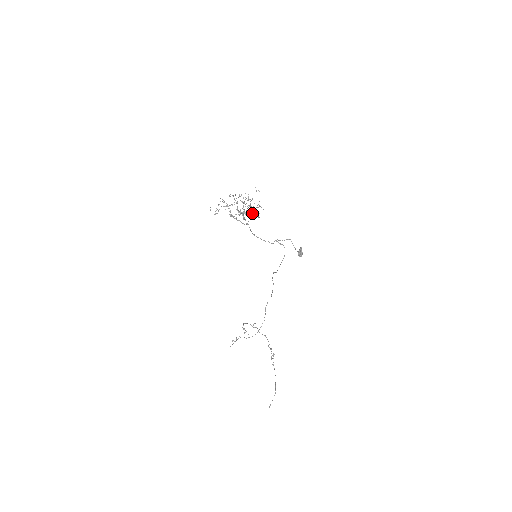
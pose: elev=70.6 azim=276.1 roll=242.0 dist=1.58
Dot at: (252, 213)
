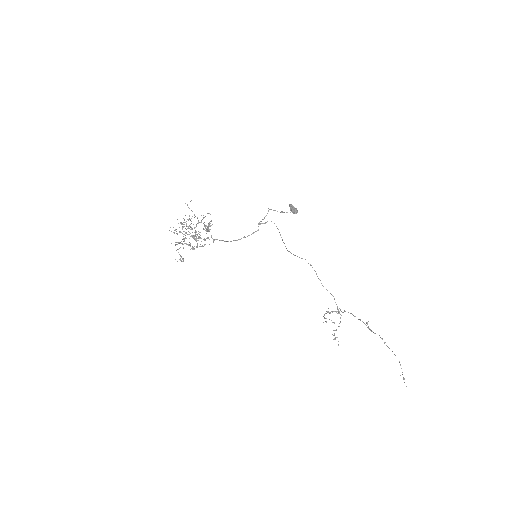
Dot at: (205, 227)
